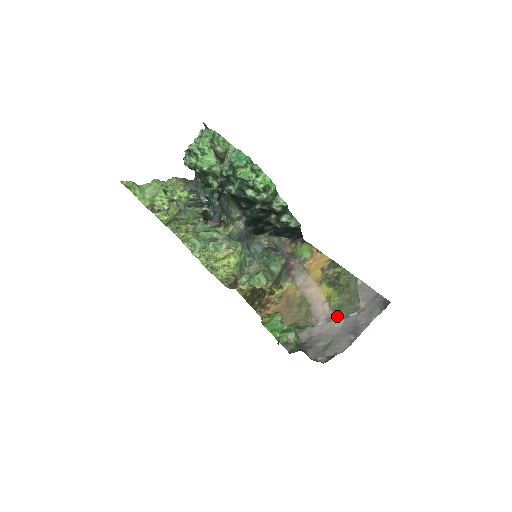
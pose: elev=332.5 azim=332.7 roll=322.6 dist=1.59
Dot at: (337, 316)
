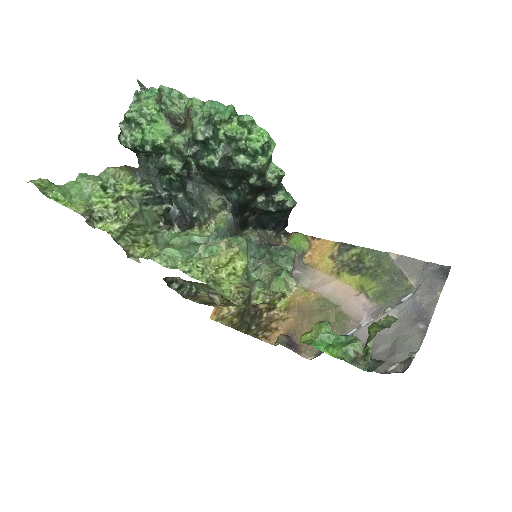
Dot at: (385, 306)
